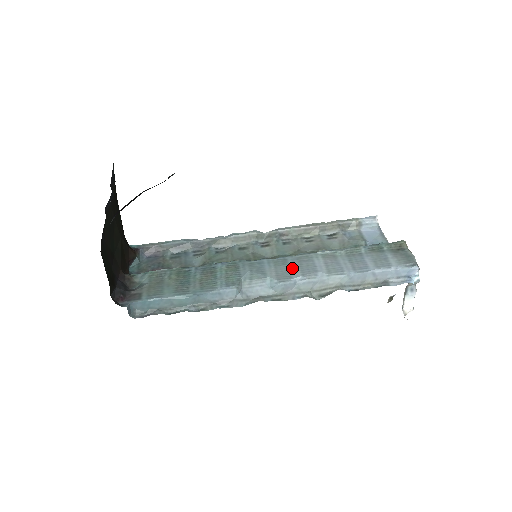
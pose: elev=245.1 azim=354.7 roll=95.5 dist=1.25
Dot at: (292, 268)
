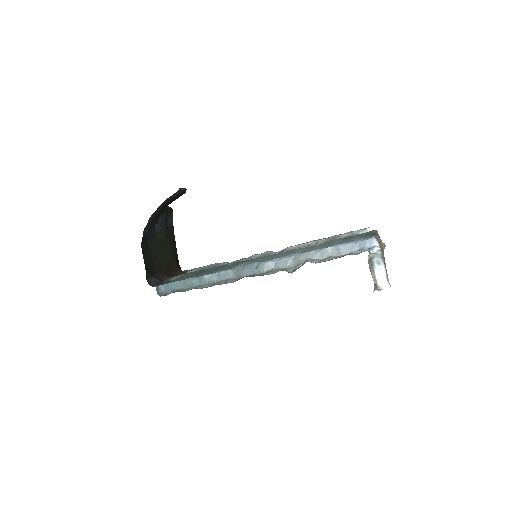
Dot at: (277, 256)
